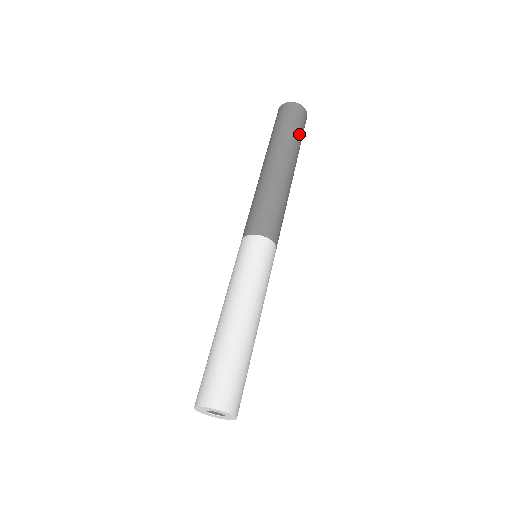
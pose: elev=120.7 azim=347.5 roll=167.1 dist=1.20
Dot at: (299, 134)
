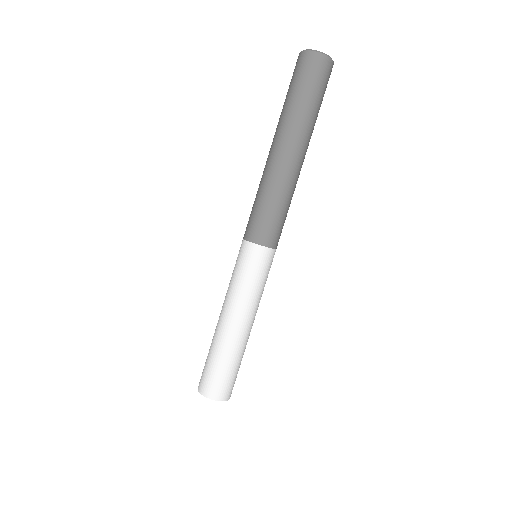
Dot at: (304, 96)
